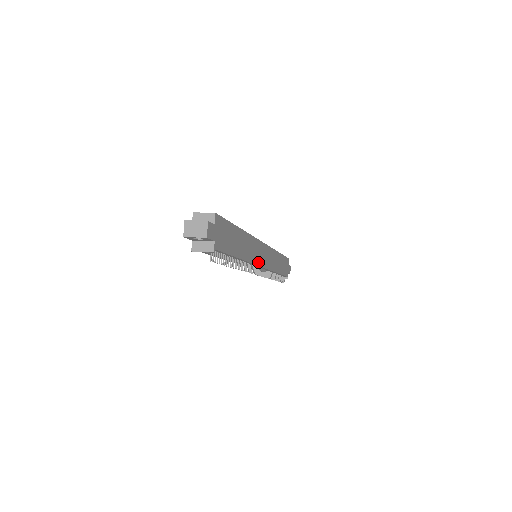
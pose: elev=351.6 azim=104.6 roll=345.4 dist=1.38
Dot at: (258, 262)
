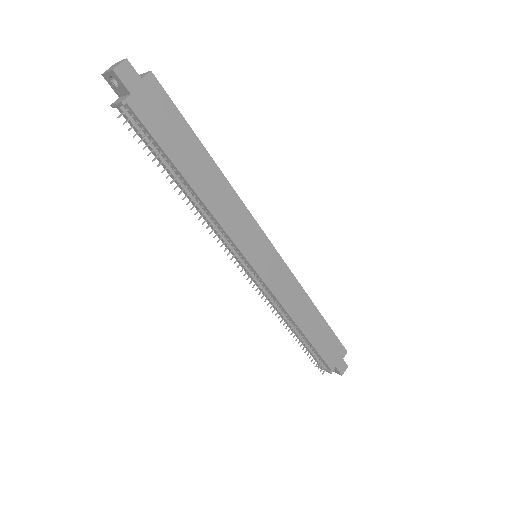
Dot at: (243, 248)
